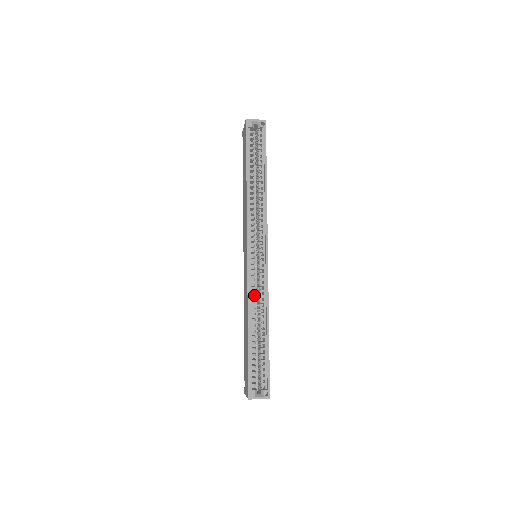
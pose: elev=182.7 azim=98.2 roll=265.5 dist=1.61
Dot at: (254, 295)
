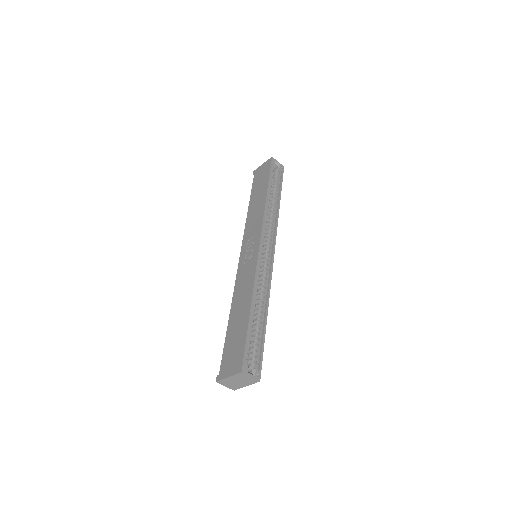
Dot at: occluded
